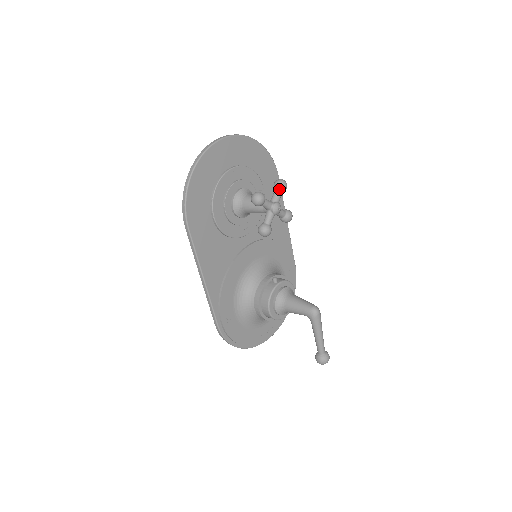
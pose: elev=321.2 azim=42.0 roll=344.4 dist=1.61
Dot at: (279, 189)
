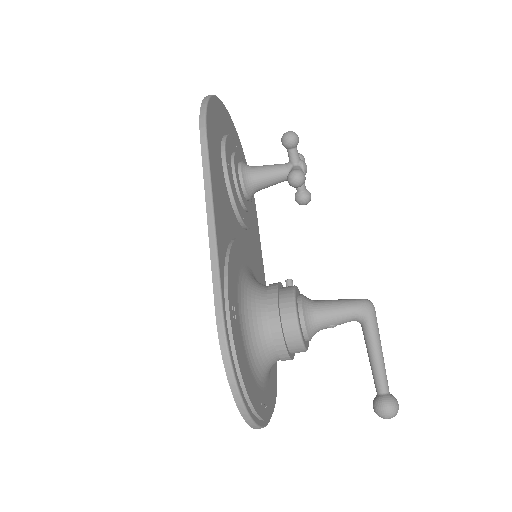
Dot at: (300, 158)
